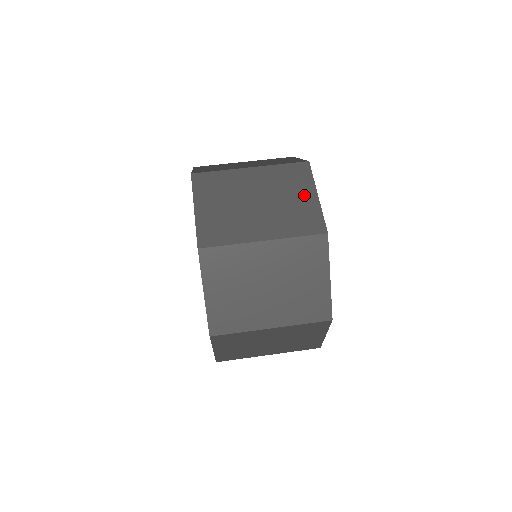
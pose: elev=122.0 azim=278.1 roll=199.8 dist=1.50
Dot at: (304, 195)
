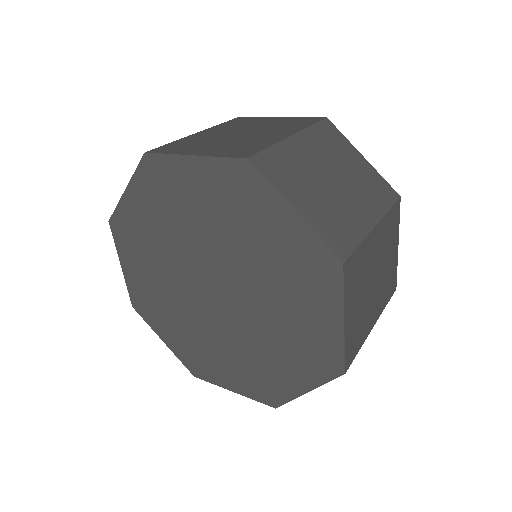
Dot at: (270, 120)
